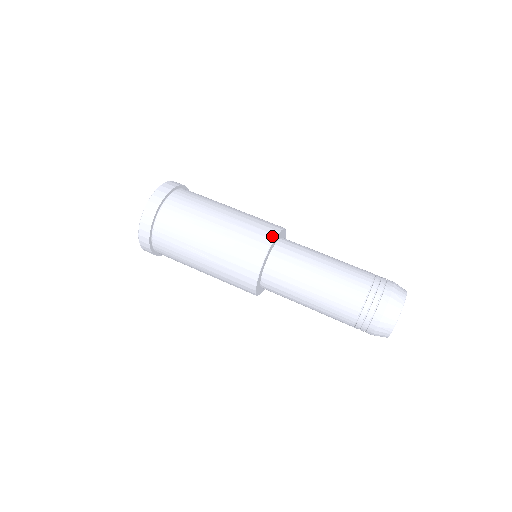
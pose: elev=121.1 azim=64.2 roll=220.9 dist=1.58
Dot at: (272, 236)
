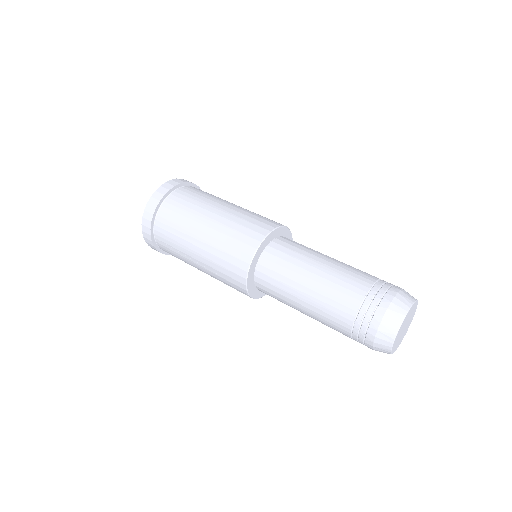
Dot at: (256, 244)
